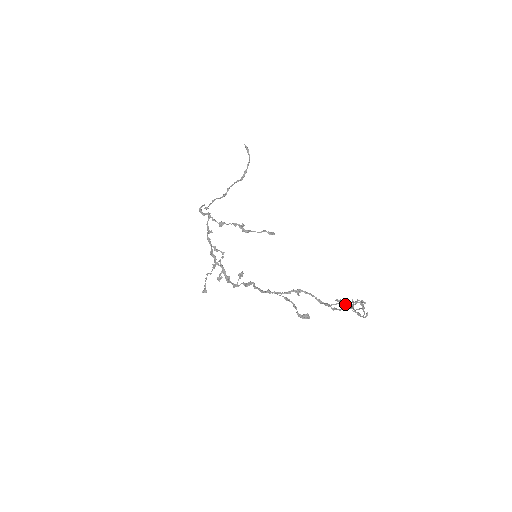
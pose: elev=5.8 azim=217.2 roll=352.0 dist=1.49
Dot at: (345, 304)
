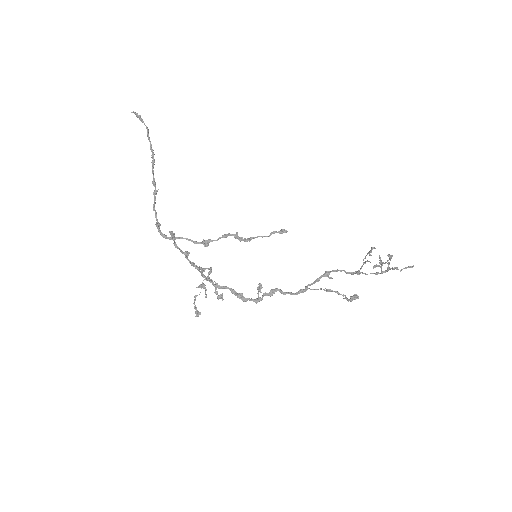
Dot at: (370, 262)
